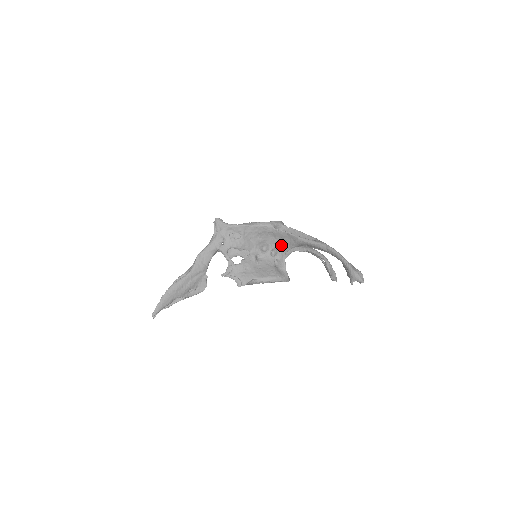
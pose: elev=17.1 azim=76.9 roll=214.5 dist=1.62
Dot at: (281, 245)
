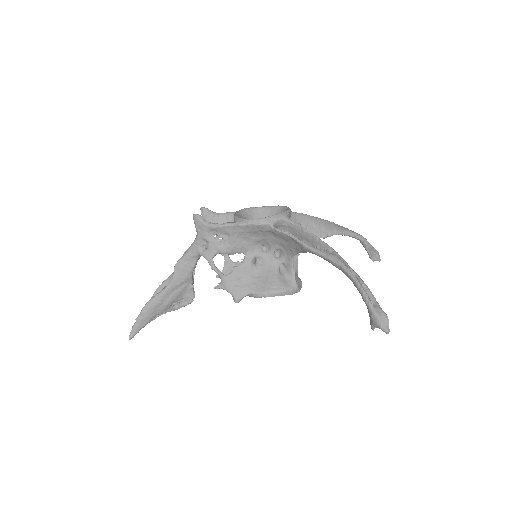
Dot at: (285, 247)
